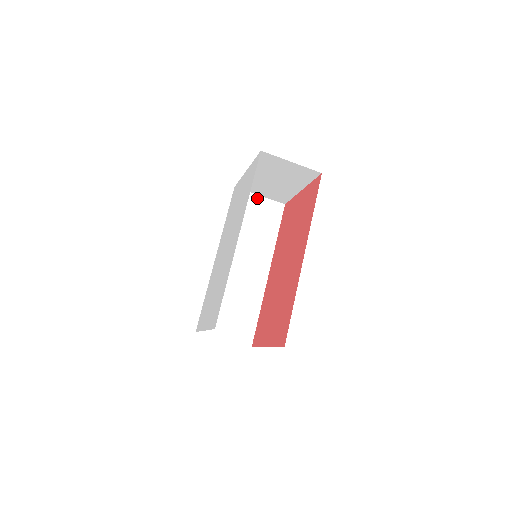
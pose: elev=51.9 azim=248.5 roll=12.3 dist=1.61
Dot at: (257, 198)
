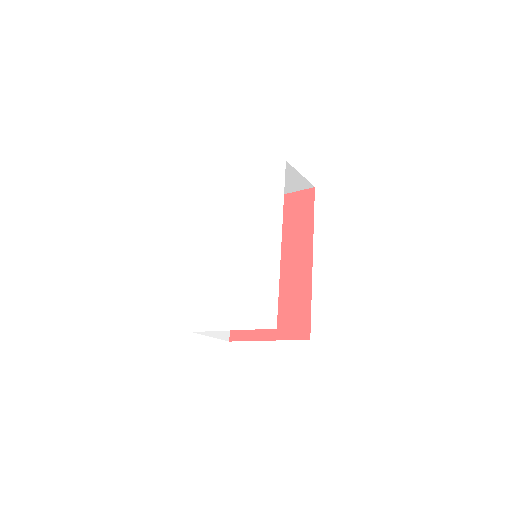
Dot at: occluded
